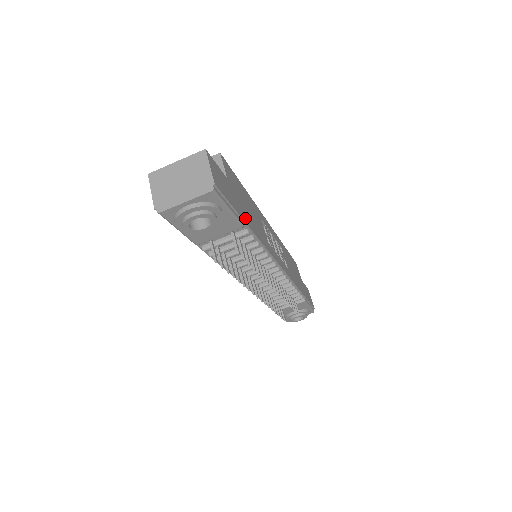
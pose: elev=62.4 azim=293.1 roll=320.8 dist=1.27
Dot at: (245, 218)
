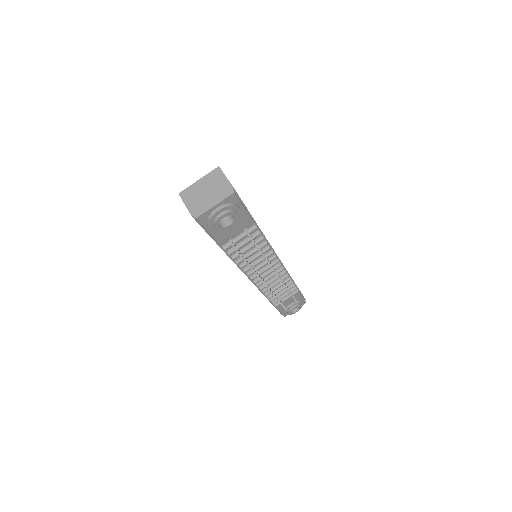
Dot at: occluded
